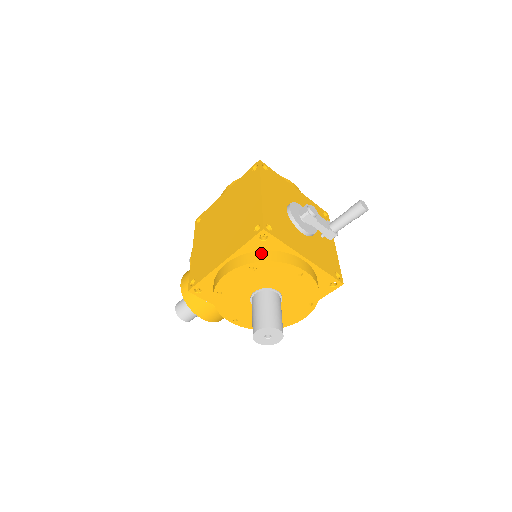
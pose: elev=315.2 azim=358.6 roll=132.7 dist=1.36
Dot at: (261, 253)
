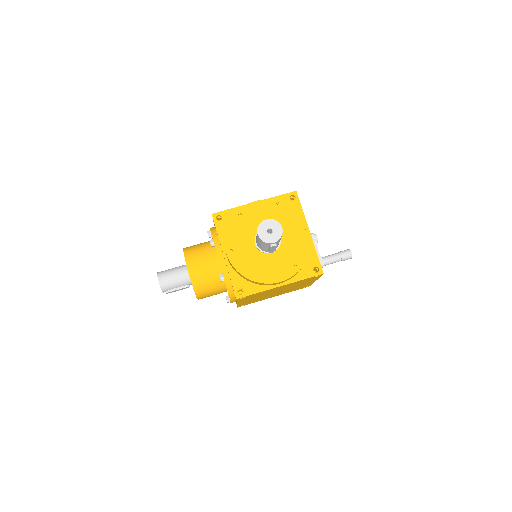
Dot at: occluded
